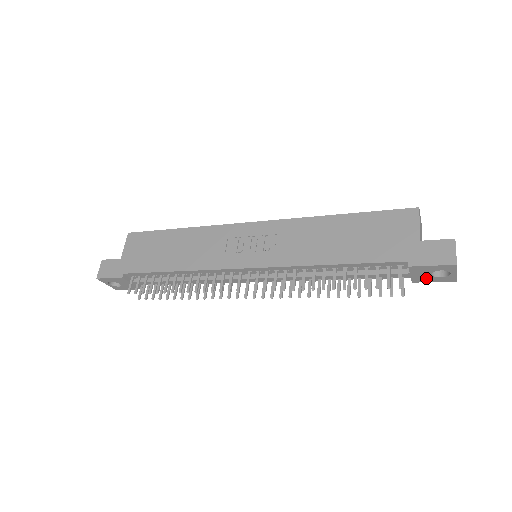
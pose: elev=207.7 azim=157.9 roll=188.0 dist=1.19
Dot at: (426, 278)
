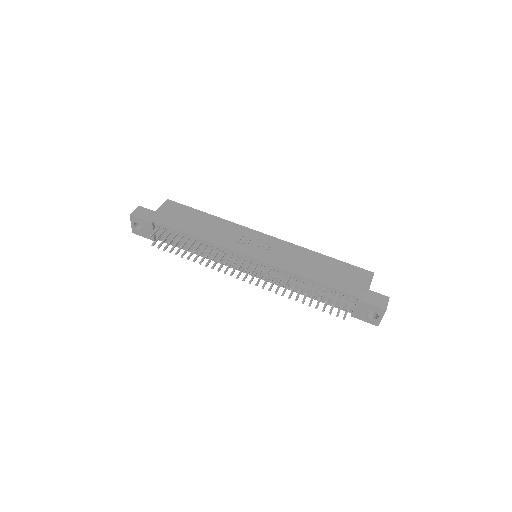
Dot at: (362, 315)
